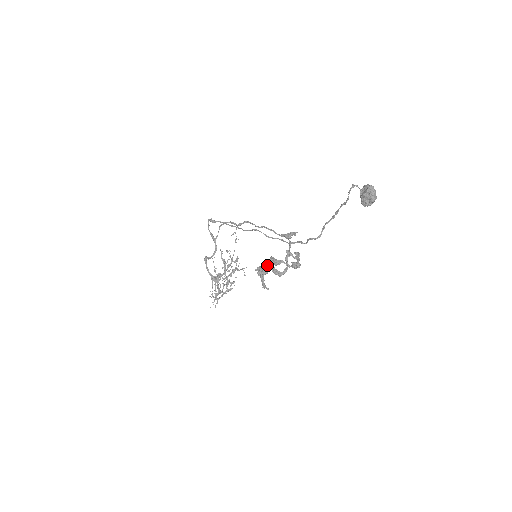
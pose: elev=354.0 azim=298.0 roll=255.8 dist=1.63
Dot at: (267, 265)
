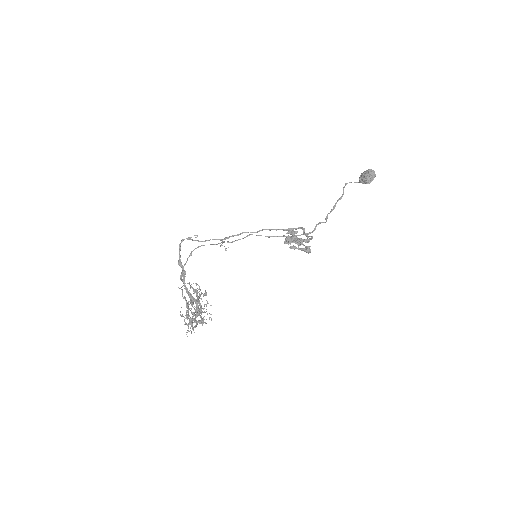
Dot at: occluded
